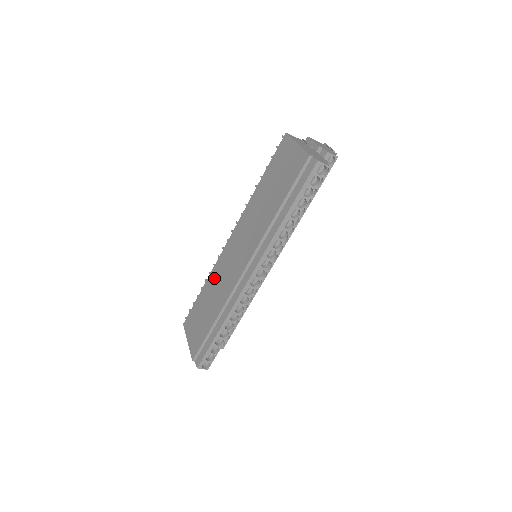
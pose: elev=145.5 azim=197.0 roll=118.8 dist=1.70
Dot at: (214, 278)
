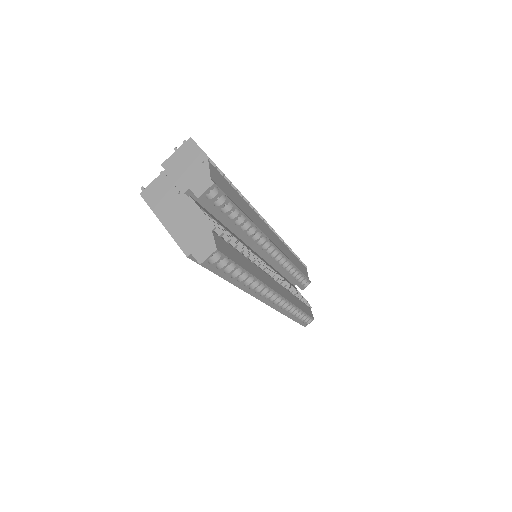
Dot at: occluded
